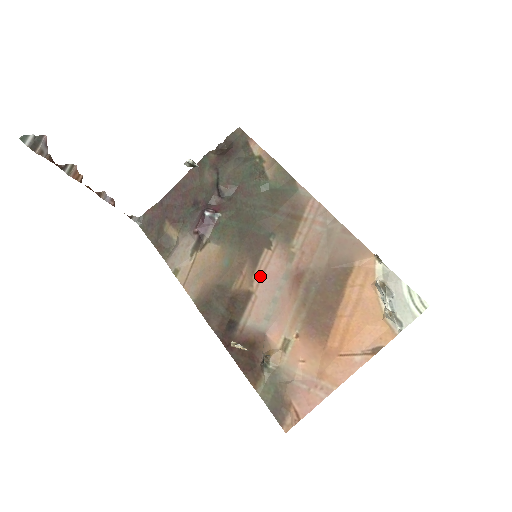
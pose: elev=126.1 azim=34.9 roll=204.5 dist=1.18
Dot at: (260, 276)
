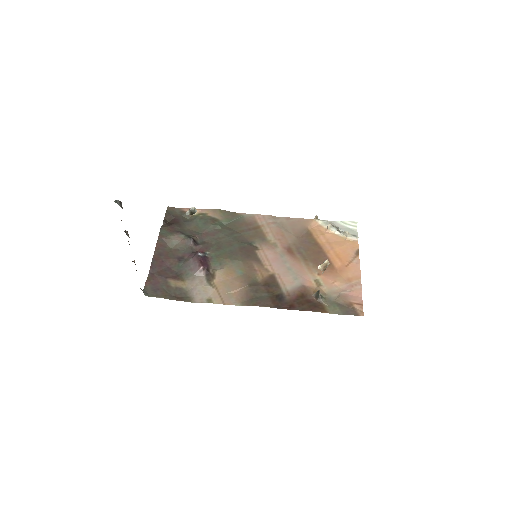
Dot at: (268, 264)
